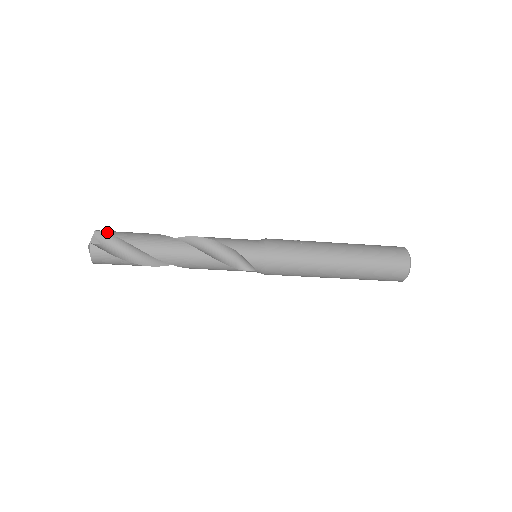
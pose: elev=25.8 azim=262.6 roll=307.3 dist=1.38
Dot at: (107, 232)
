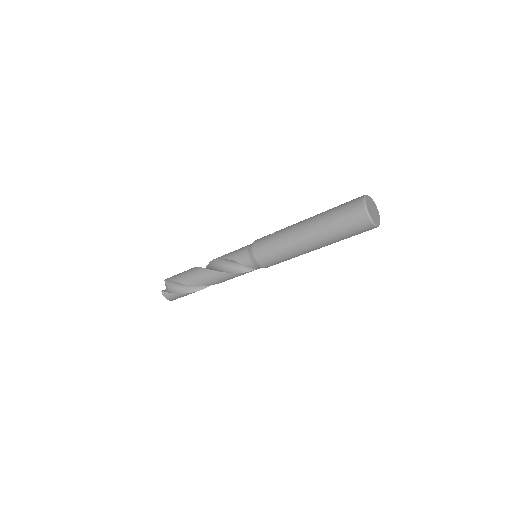
Dot at: (168, 279)
